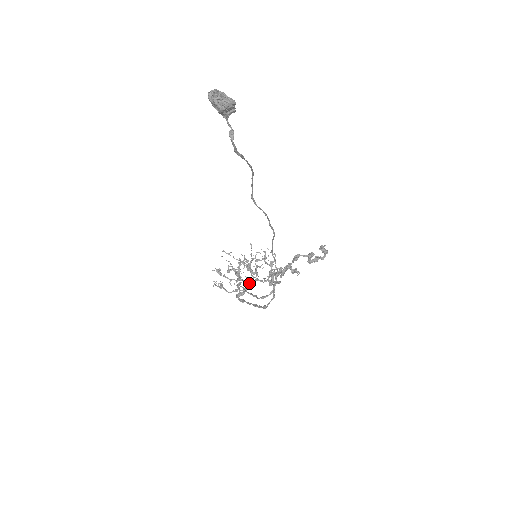
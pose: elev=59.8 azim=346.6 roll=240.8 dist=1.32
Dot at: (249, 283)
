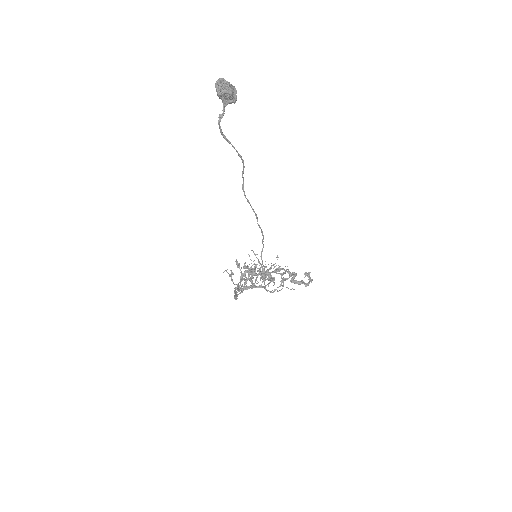
Dot at: (255, 285)
